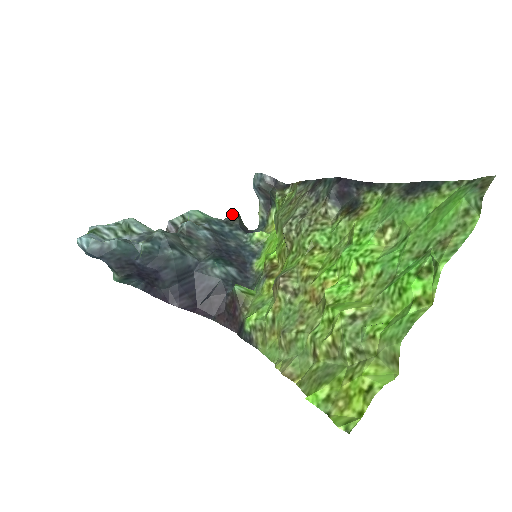
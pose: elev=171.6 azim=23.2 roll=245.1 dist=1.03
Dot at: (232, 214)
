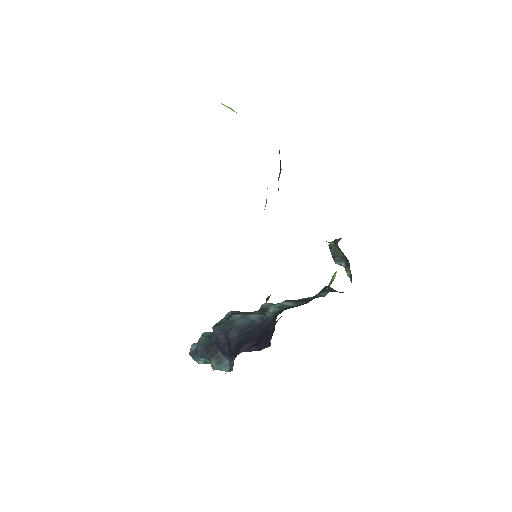
Dot at: occluded
